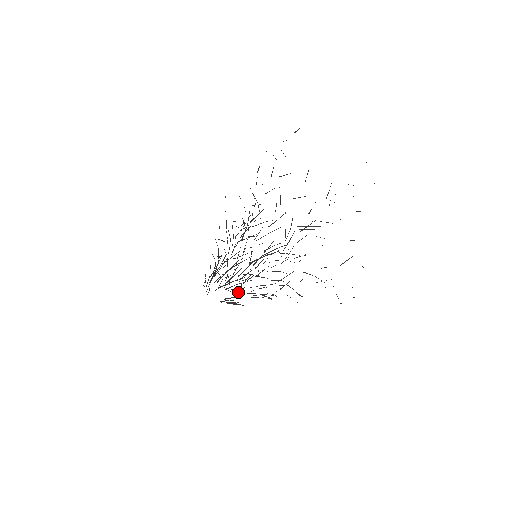
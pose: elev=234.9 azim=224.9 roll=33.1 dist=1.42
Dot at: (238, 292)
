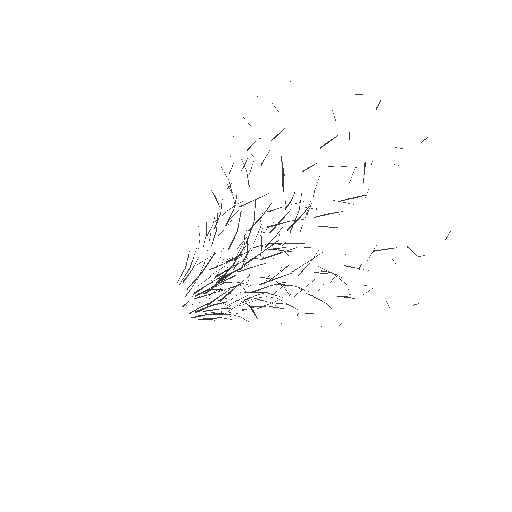
Dot at: occluded
